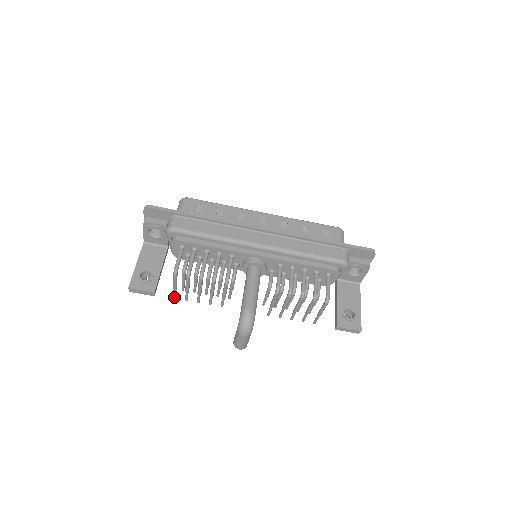
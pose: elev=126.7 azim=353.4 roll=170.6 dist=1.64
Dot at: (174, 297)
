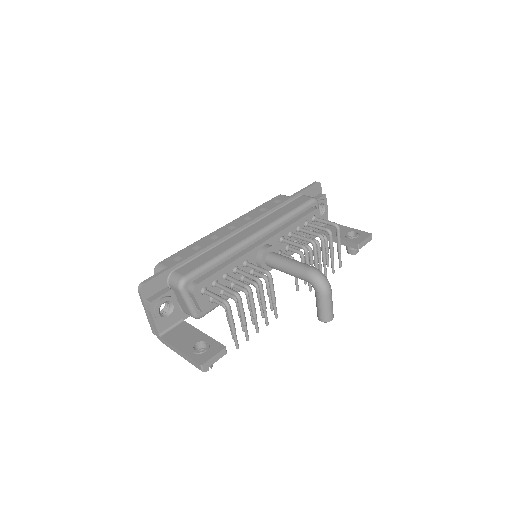
Dot at: (237, 346)
